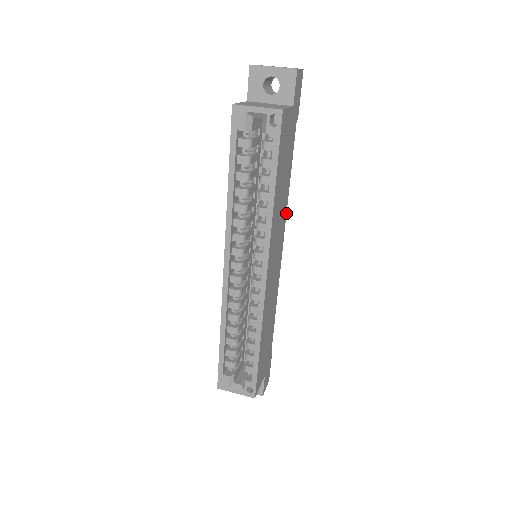
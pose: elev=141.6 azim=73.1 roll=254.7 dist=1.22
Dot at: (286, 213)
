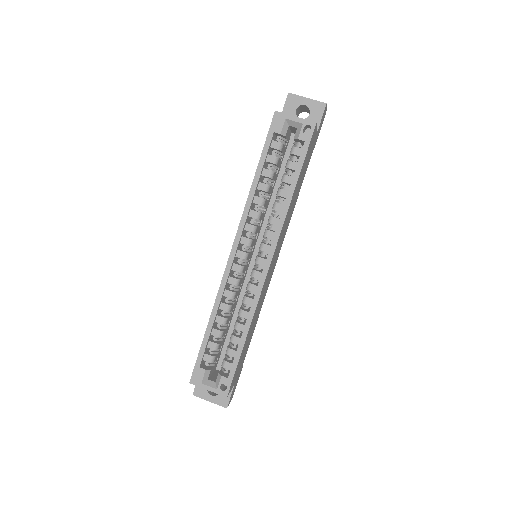
Dot at: occluded
